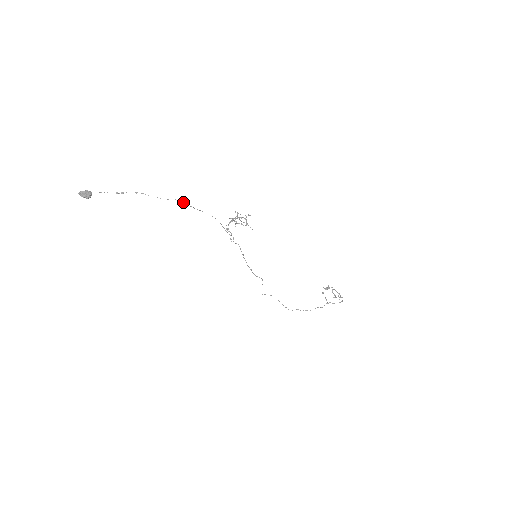
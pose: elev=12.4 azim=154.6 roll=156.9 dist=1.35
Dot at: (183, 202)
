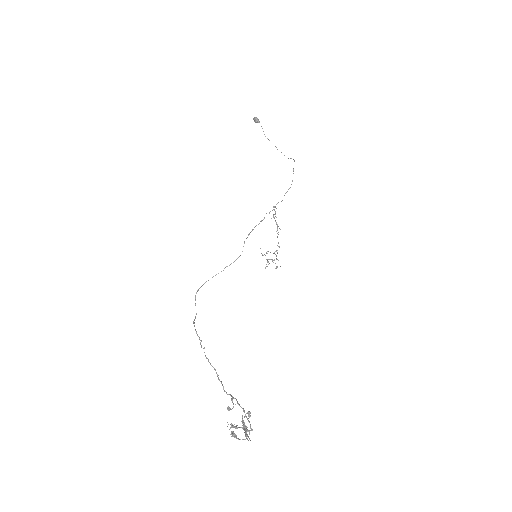
Dot at: (293, 159)
